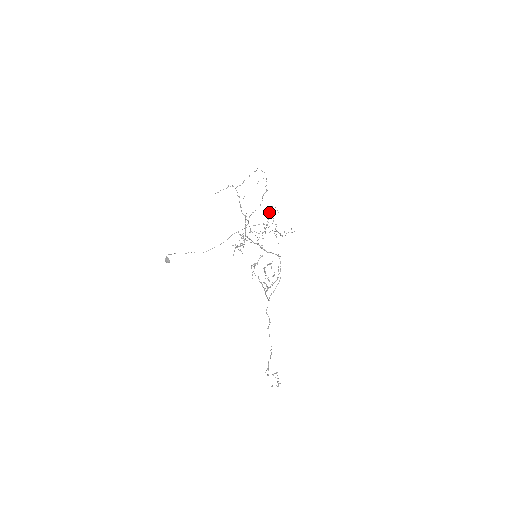
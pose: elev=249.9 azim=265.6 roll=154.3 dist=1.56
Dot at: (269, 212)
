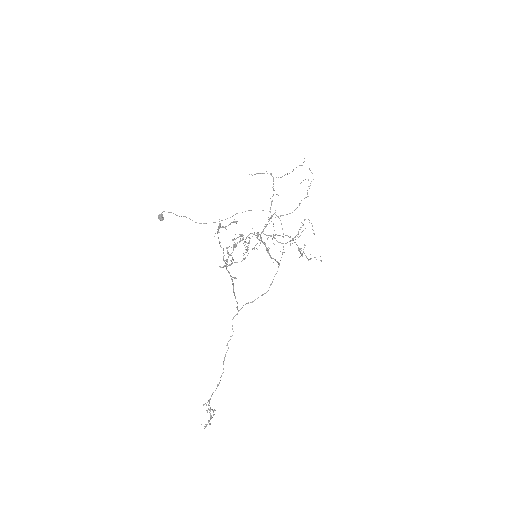
Dot at: occluded
